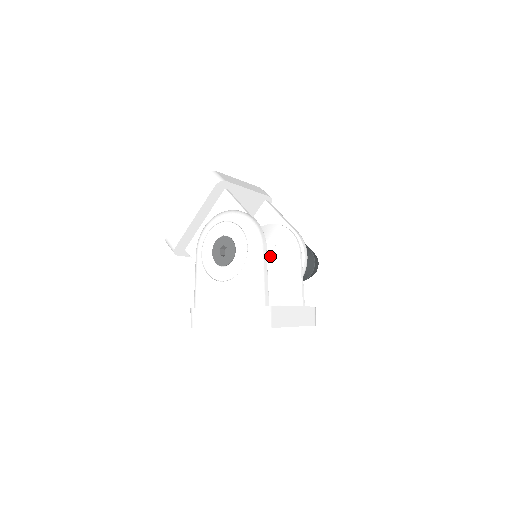
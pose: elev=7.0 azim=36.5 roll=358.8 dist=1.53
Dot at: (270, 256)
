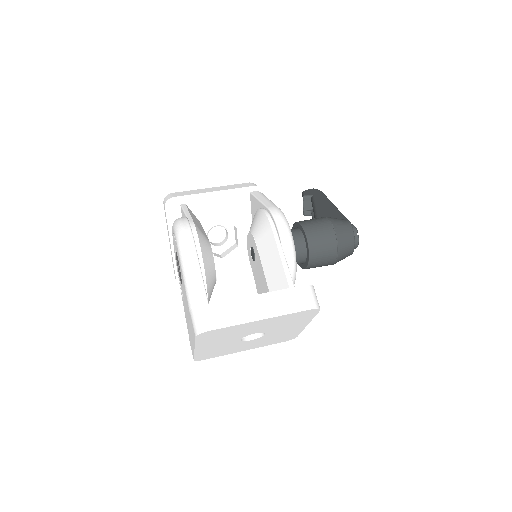
Dot at: (254, 249)
